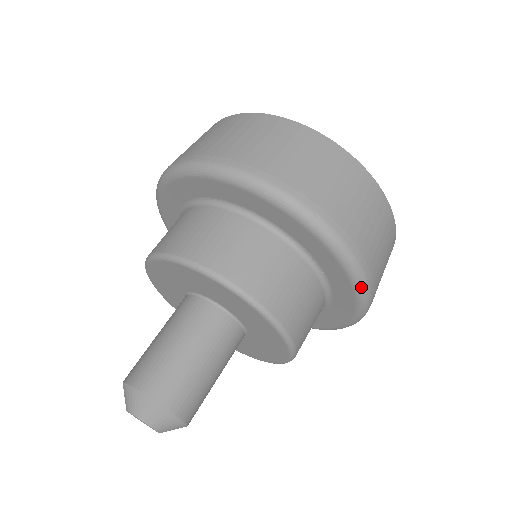
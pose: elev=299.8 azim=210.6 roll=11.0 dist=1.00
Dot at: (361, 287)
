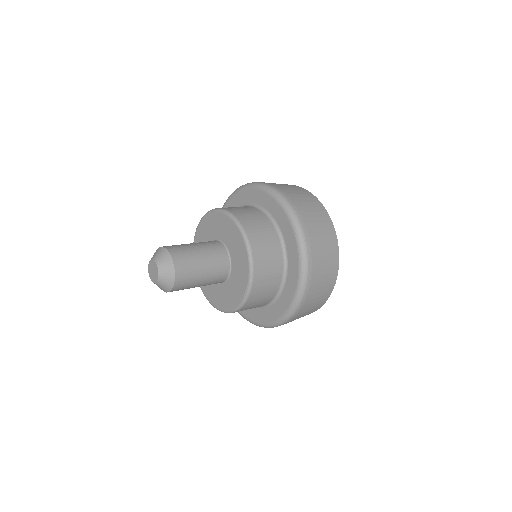
Dot at: (266, 188)
